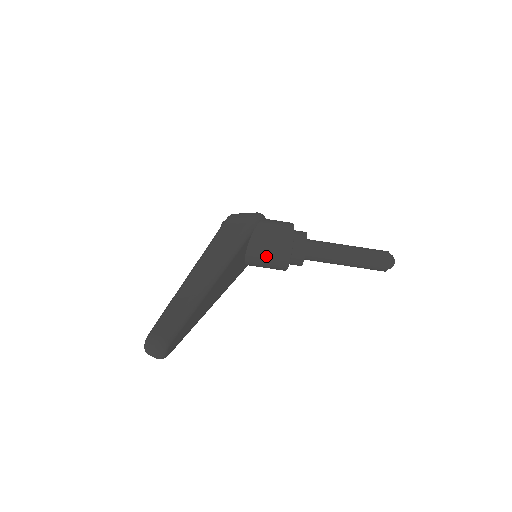
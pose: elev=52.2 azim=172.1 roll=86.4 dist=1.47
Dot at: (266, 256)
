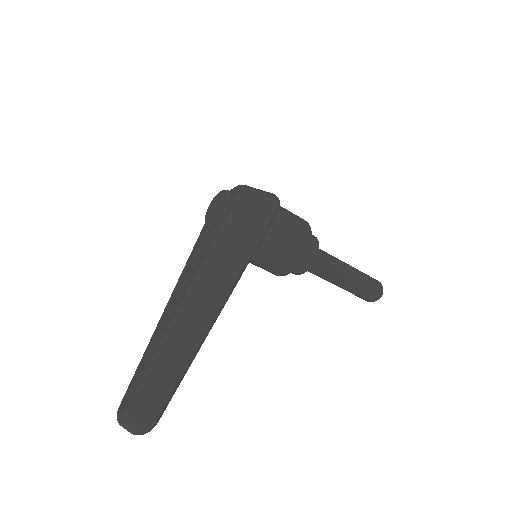
Dot at: (268, 261)
